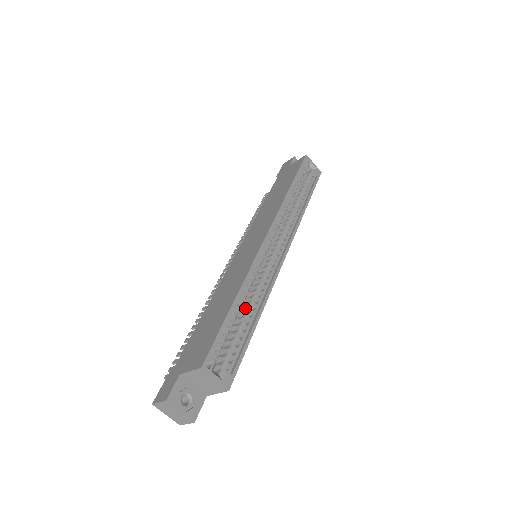
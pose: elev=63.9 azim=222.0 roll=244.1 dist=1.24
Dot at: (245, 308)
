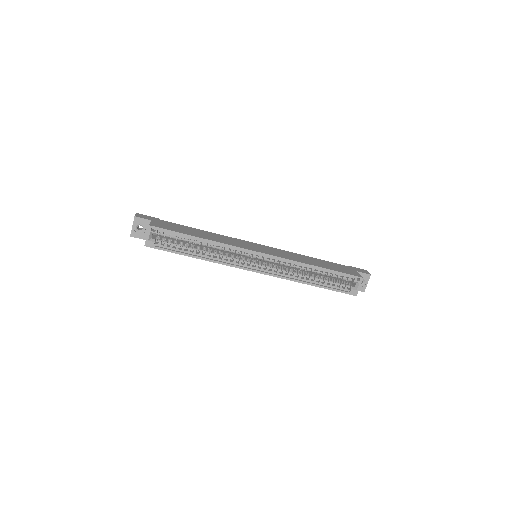
Dot at: (203, 249)
